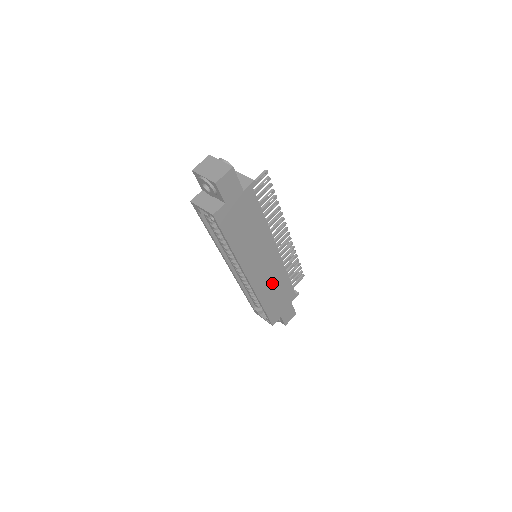
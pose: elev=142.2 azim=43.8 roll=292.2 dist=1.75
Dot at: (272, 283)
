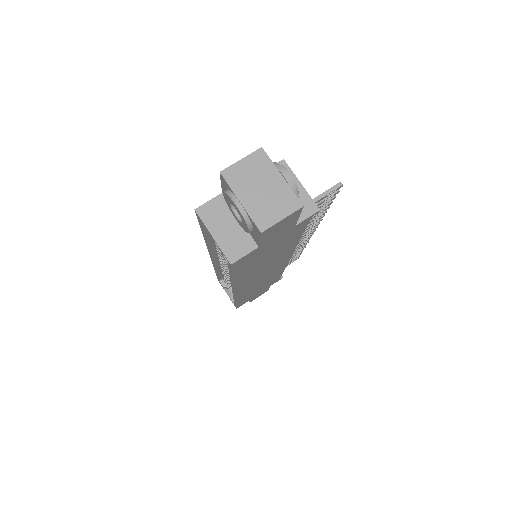
Dot at: (261, 283)
